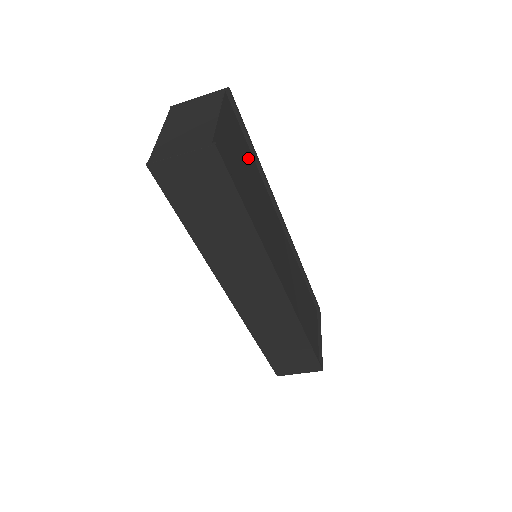
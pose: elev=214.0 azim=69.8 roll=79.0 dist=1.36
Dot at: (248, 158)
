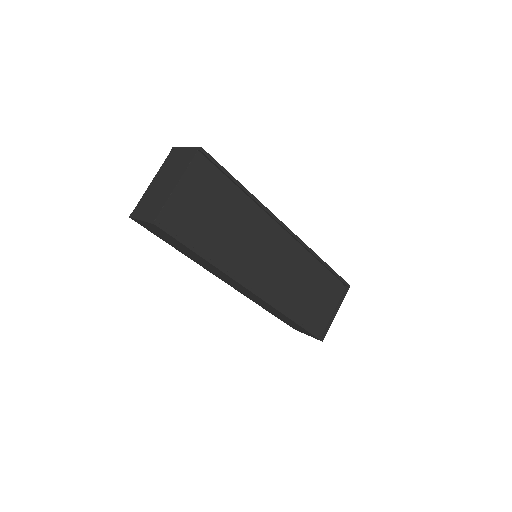
Dot at: (229, 196)
